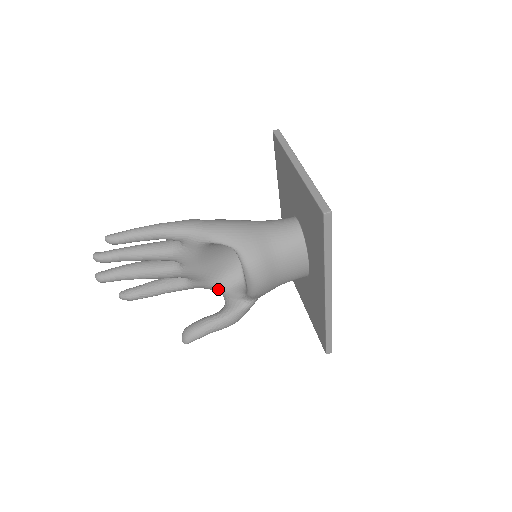
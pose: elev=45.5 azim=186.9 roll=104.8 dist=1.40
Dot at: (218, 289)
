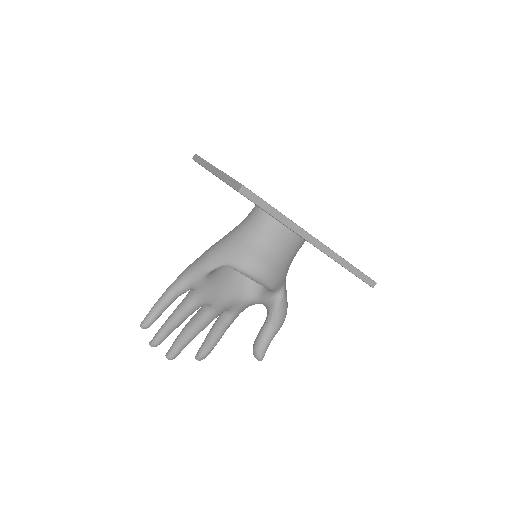
Dot at: (253, 302)
